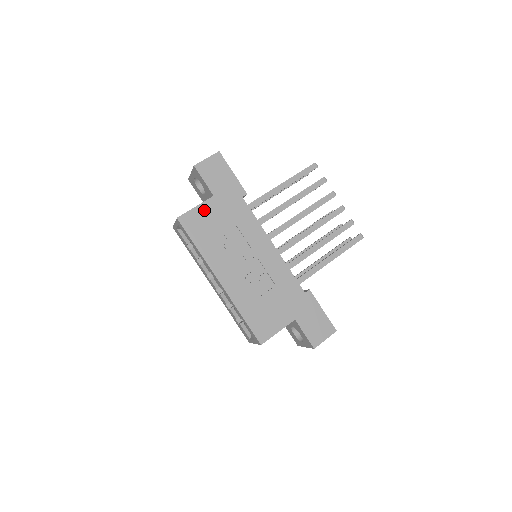
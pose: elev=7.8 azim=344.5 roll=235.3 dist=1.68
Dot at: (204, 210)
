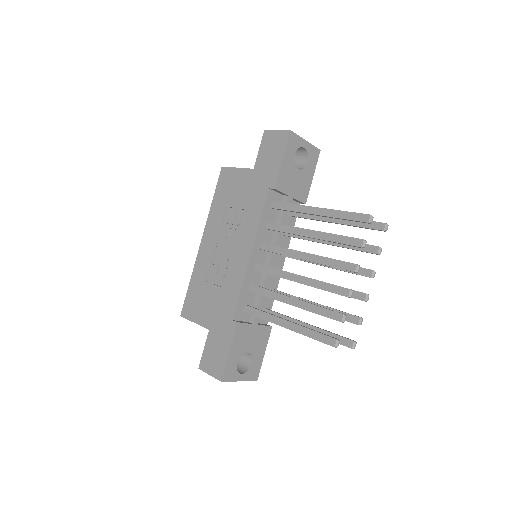
Dot at: (239, 175)
